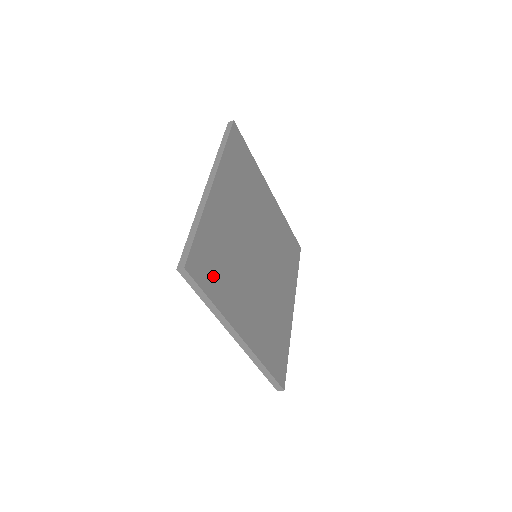
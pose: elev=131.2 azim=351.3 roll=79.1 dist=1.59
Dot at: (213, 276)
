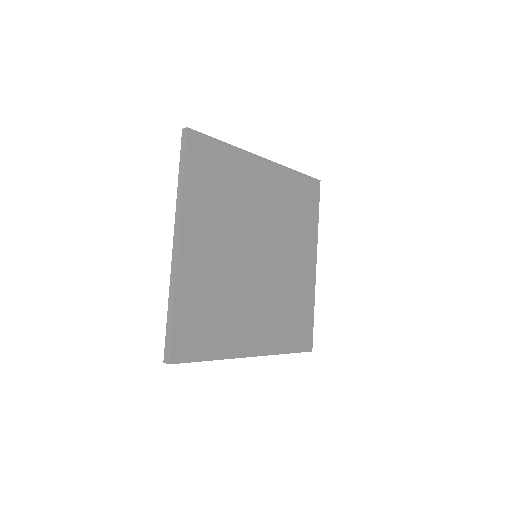
Dot at: (203, 174)
